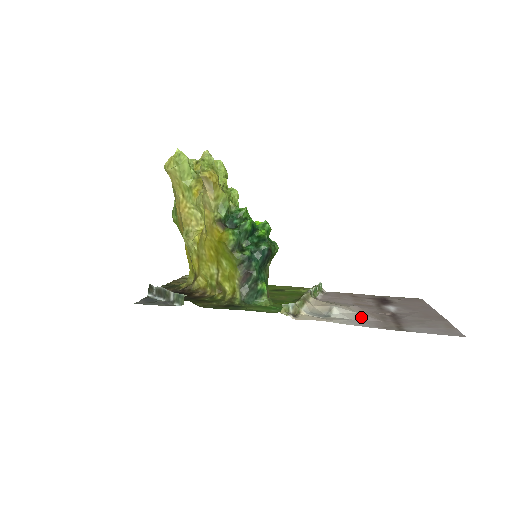
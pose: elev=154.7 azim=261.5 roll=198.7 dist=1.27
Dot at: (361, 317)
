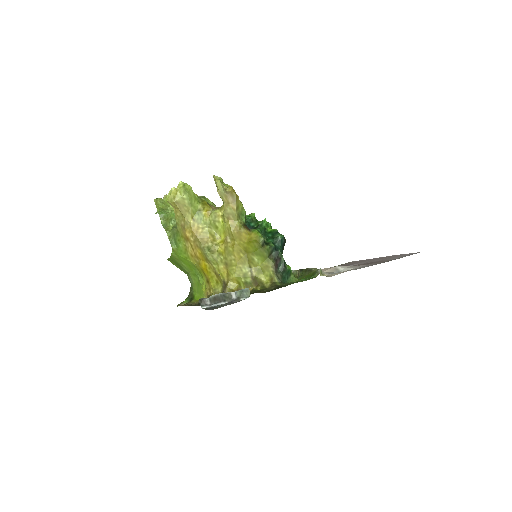
Dot at: (357, 266)
